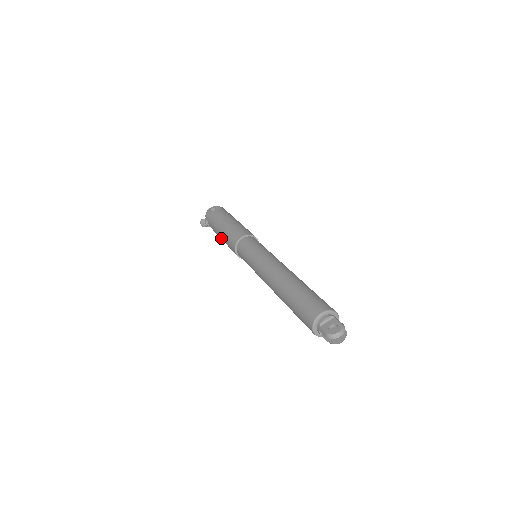
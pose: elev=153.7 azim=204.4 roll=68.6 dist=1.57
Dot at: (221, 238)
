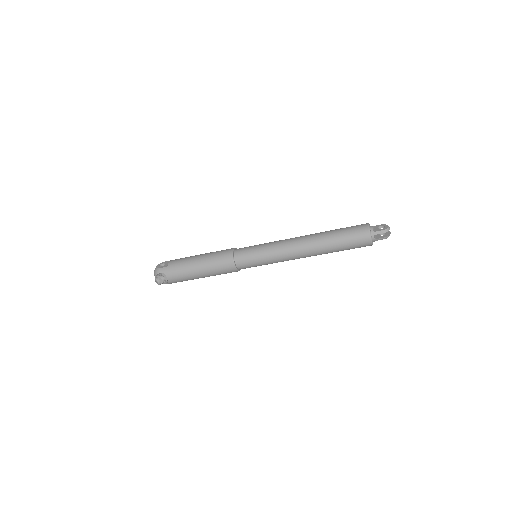
Dot at: (200, 272)
